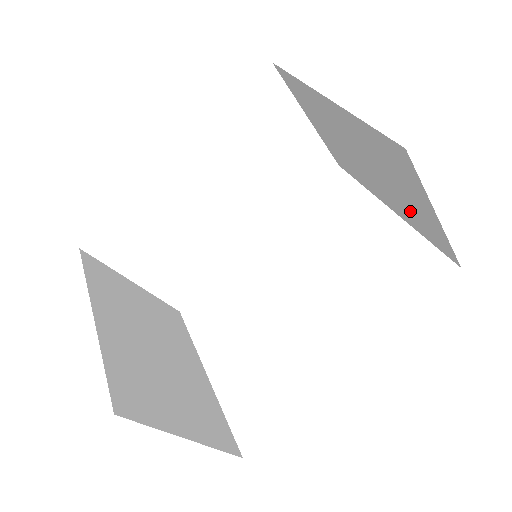
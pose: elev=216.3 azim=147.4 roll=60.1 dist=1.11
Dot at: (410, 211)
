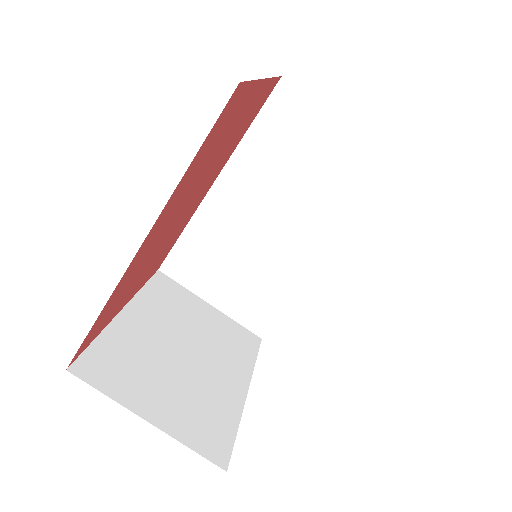
Dot at: occluded
